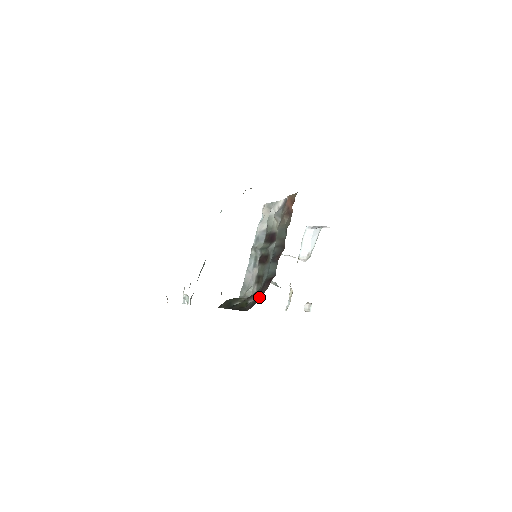
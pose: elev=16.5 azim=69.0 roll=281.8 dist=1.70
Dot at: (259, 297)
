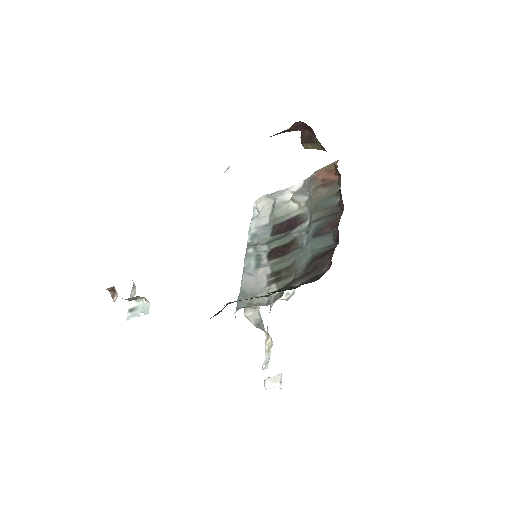
Dot at: (319, 271)
